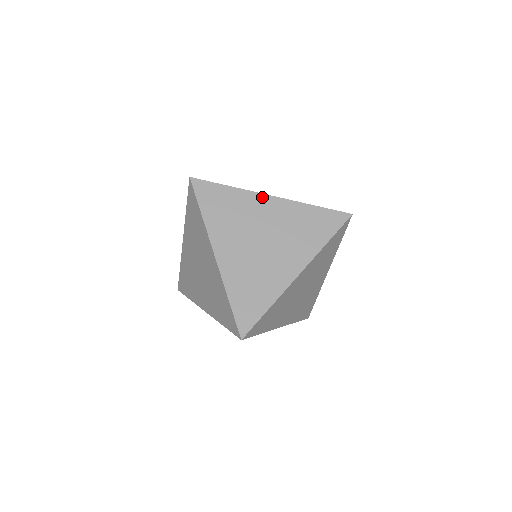
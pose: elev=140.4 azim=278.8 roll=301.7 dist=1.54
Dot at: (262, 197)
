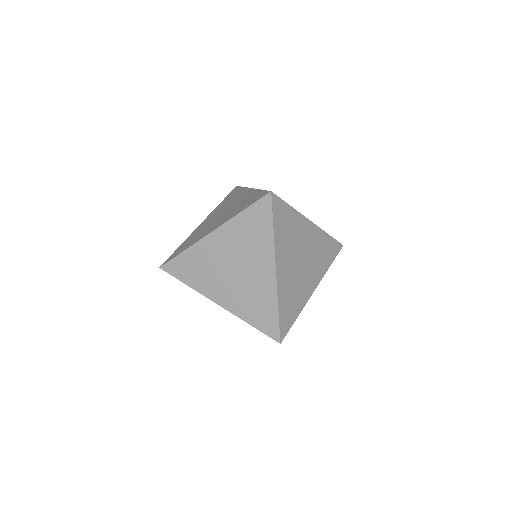
Dot at: (307, 222)
